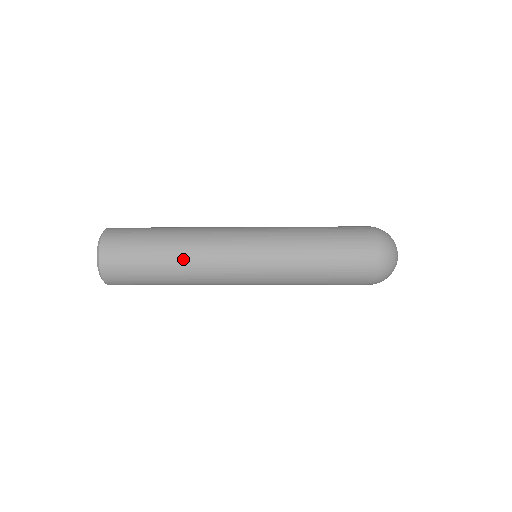
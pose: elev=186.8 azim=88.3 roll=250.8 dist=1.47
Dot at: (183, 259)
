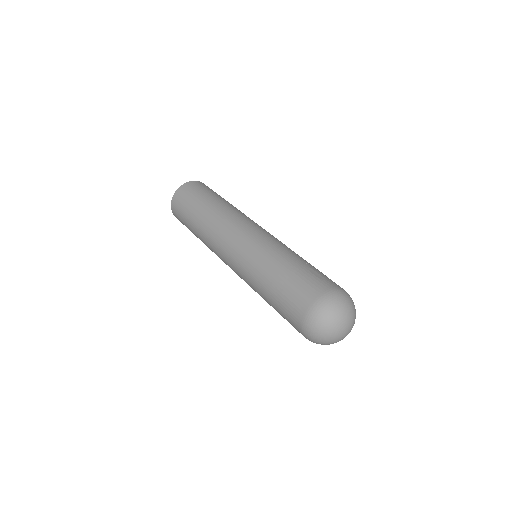
Dot at: (203, 239)
